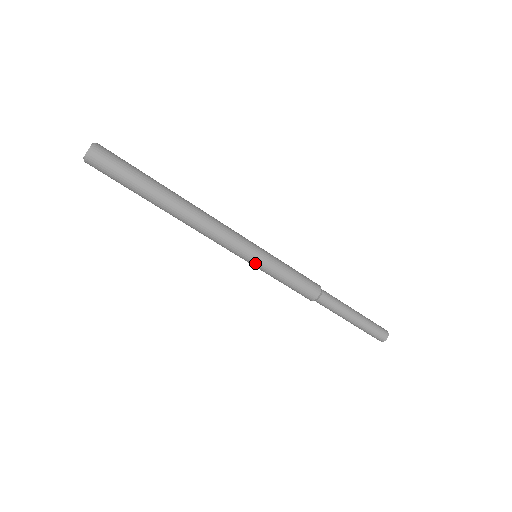
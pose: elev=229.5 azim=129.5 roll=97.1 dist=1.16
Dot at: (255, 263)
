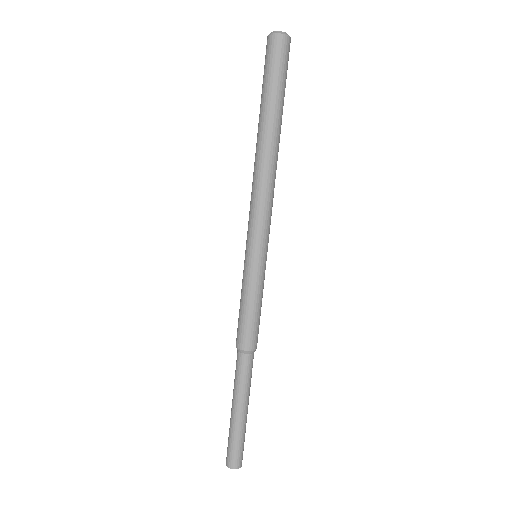
Dot at: (263, 258)
